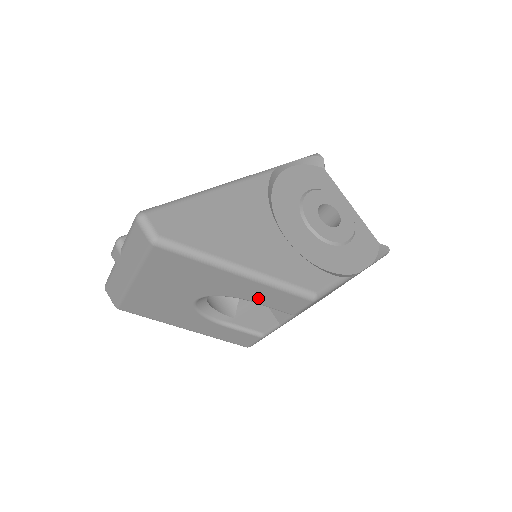
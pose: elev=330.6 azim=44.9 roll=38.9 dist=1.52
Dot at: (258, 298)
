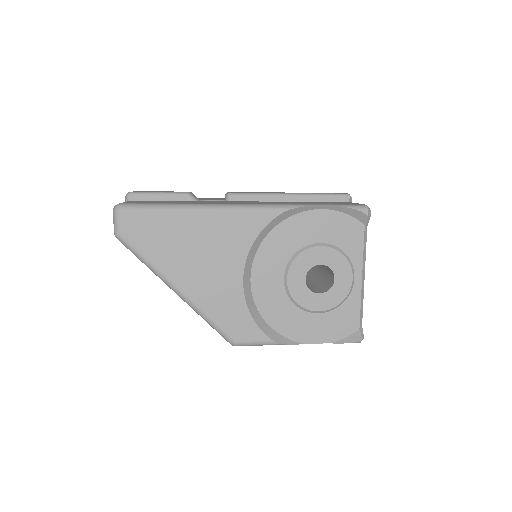
Dot at: occluded
